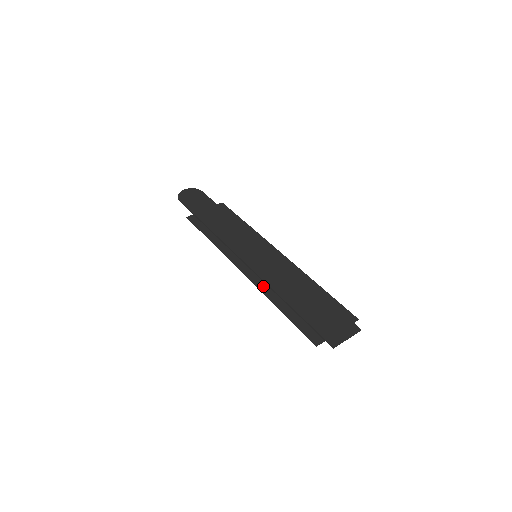
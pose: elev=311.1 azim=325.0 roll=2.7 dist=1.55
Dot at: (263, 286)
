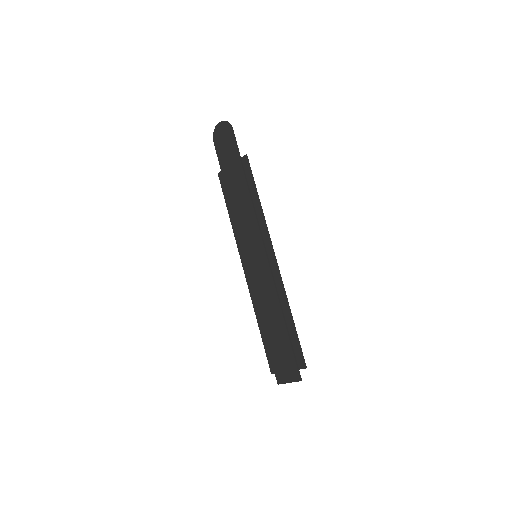
Dot at: (254, 296)
